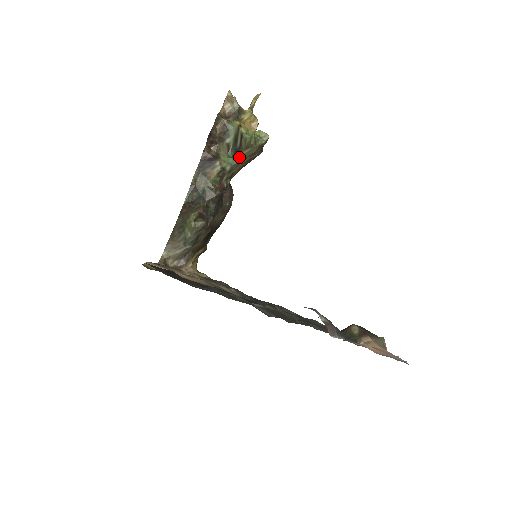
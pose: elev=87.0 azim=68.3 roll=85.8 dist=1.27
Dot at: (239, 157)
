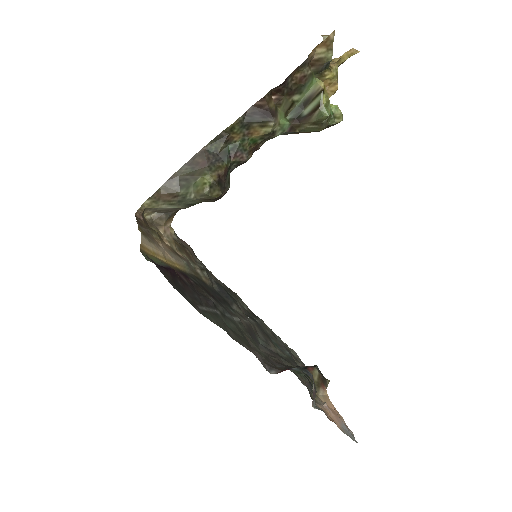
Dot at: (297, 126)
